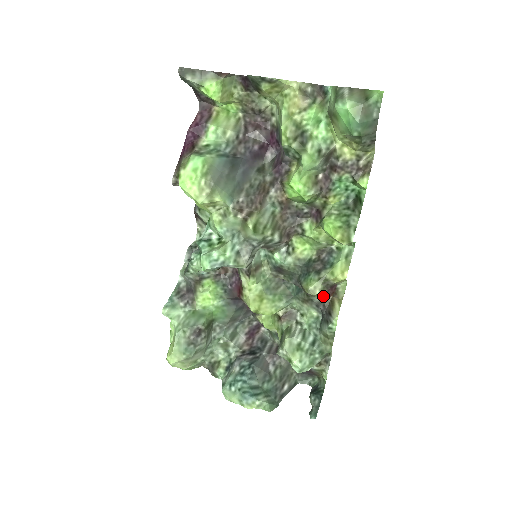
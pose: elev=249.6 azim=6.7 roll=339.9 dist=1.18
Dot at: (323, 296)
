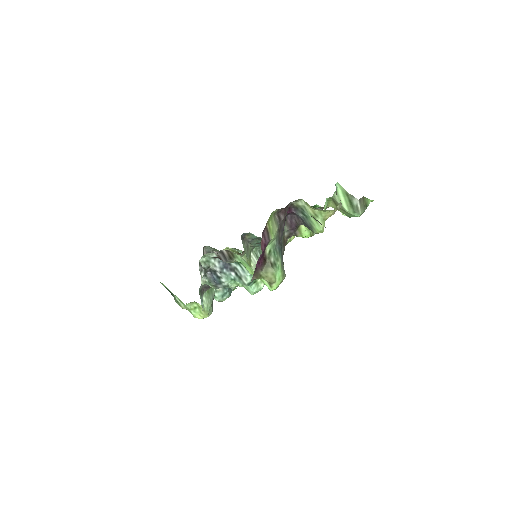
Dot at: occluded
